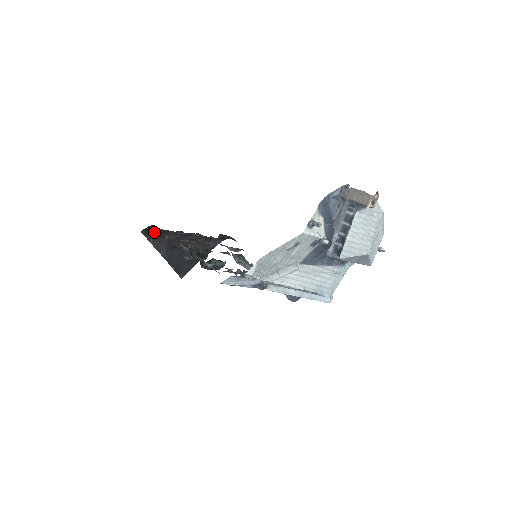
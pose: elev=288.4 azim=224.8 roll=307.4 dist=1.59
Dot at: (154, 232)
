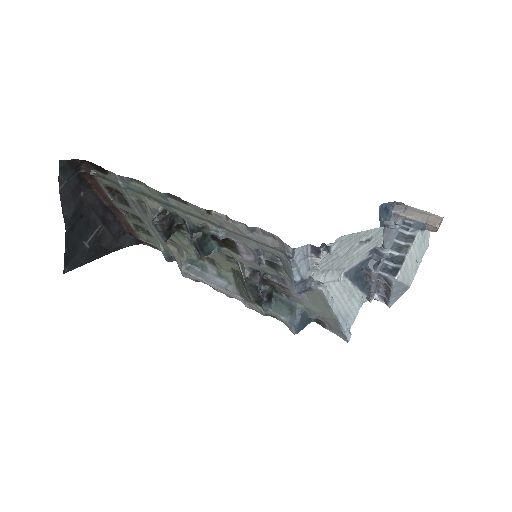
Dot at: (73, 175)
